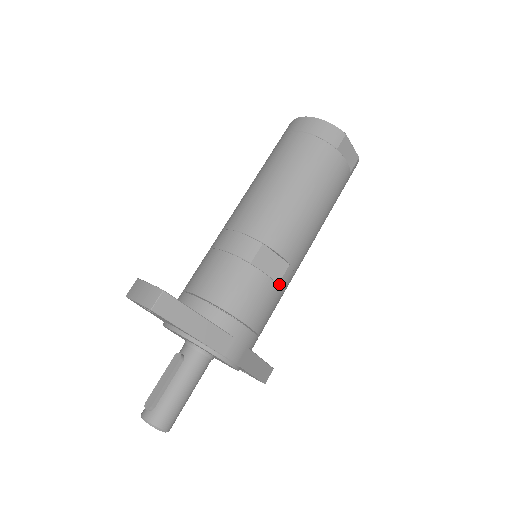
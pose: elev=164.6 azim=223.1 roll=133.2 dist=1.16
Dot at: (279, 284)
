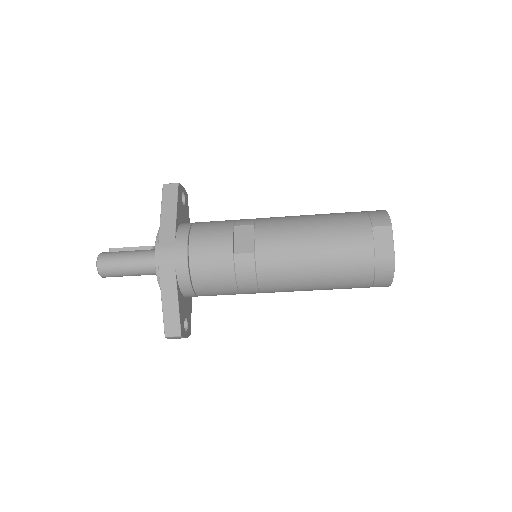
Dot at: (235, 255)
